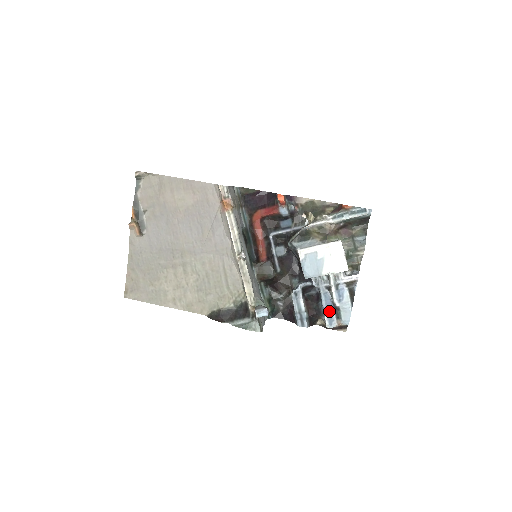
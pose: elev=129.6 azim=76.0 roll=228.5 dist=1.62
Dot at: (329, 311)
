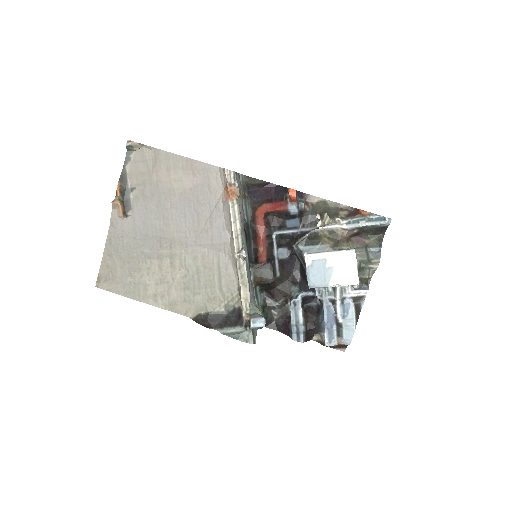
Dot at: (330, 327)
